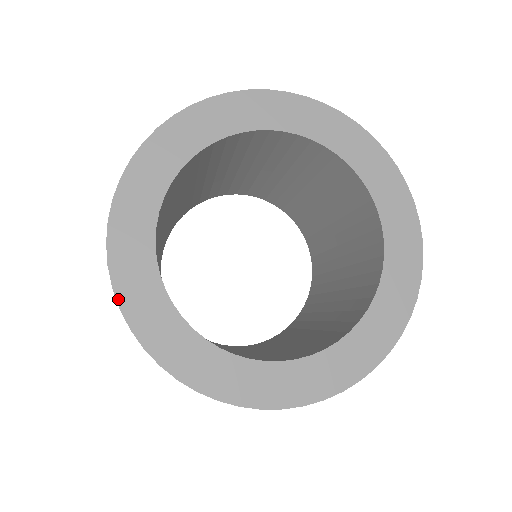
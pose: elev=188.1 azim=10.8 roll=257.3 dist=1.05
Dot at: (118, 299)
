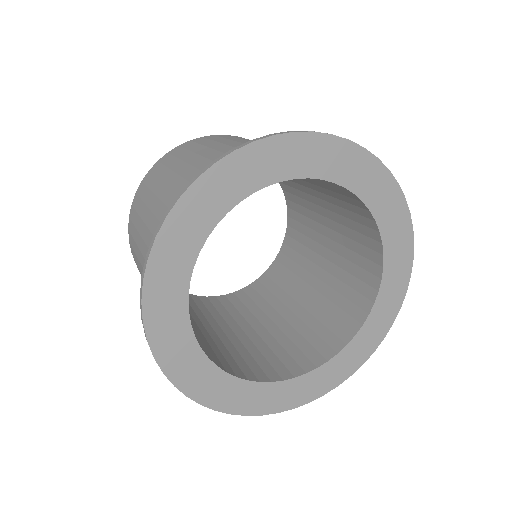
Dot at: (196, 400)
